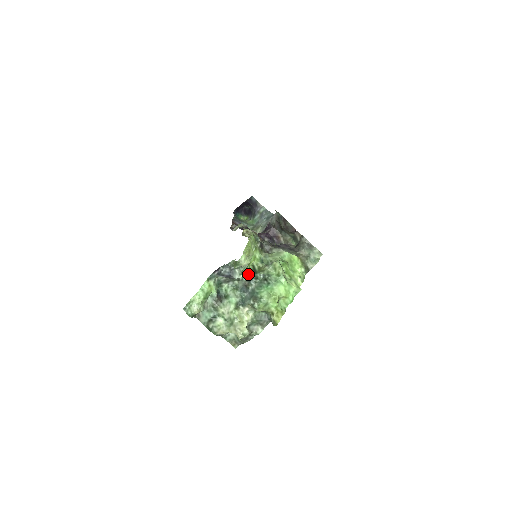
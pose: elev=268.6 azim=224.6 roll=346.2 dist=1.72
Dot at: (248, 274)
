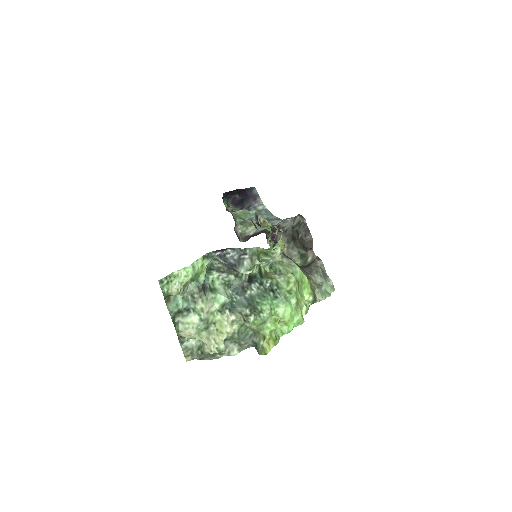
Dot at: (251, 274)
